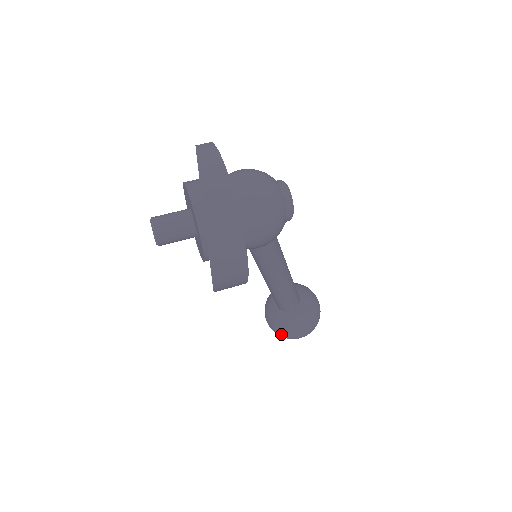
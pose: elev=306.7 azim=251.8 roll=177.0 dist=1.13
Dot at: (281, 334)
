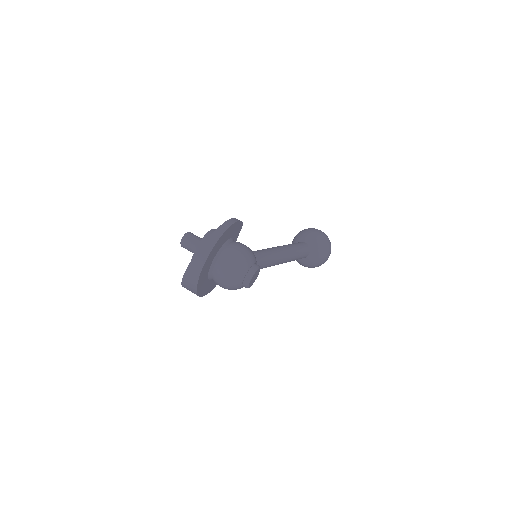
Dot at: occluded
